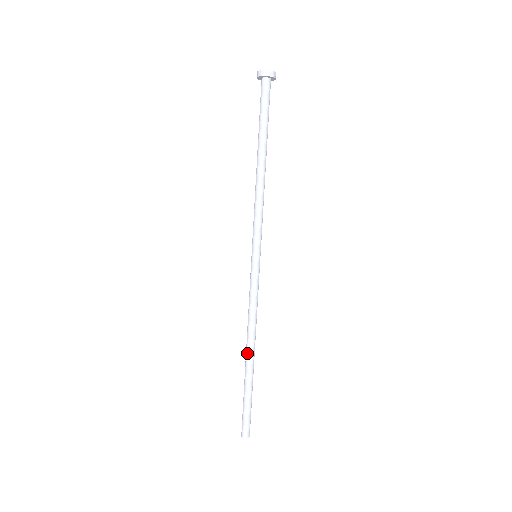
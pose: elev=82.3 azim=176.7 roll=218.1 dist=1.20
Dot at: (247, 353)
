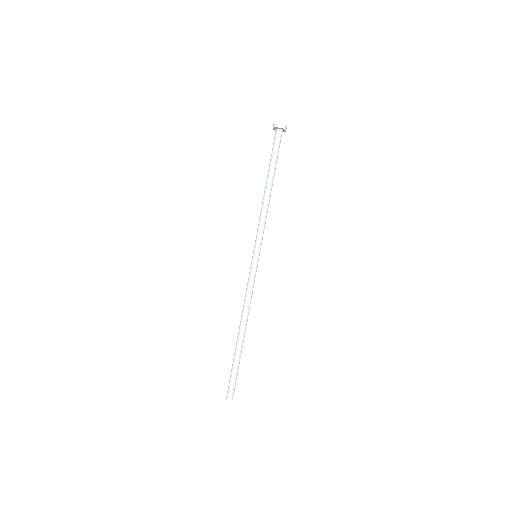
Dot at: (239, 329)
